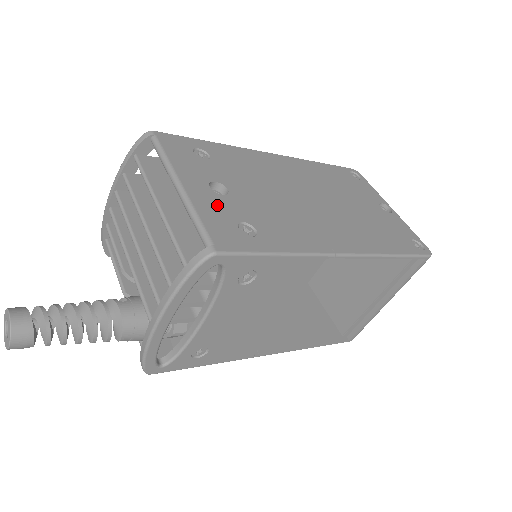
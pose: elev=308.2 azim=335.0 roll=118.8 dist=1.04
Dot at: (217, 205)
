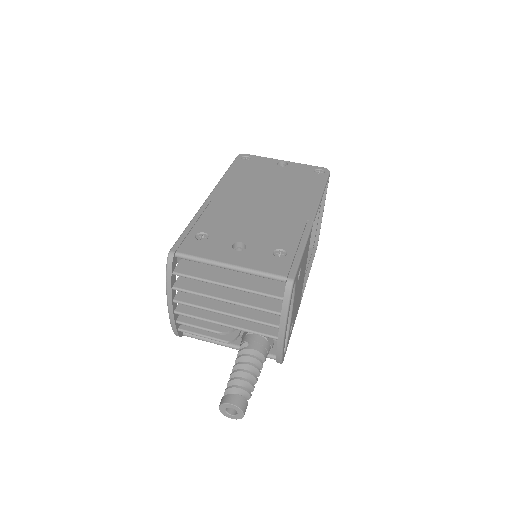
Dot at: (255, 257)
